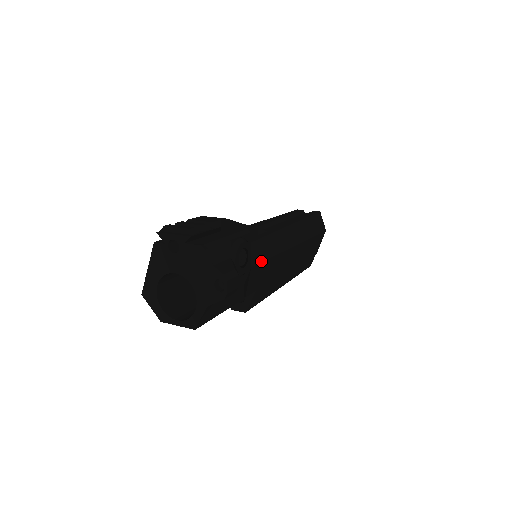
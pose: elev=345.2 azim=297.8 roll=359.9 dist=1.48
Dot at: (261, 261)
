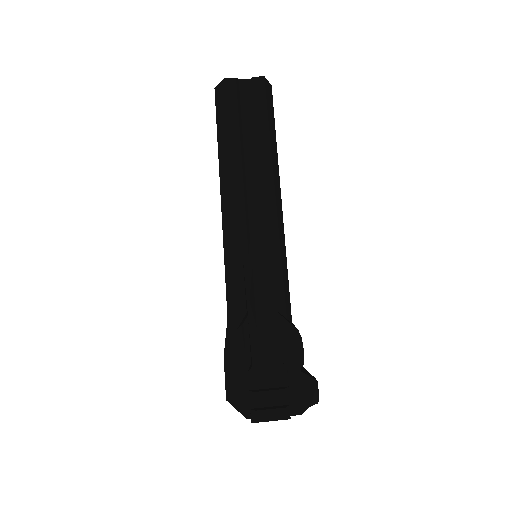
Dot at: occluded
